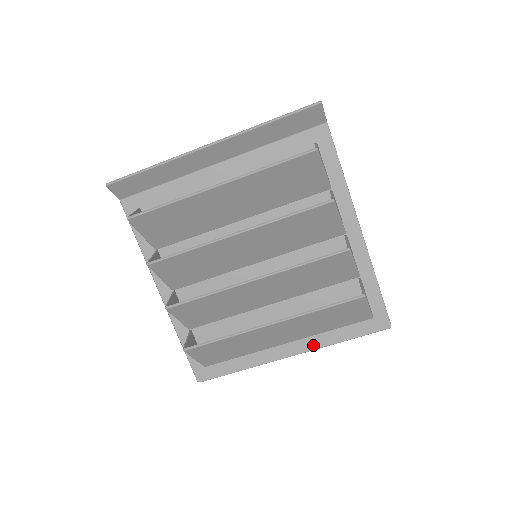
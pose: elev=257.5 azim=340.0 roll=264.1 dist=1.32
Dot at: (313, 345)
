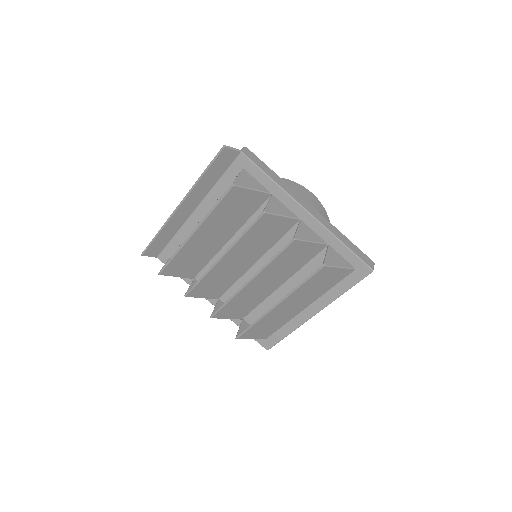
Dot at: (325, 302)
